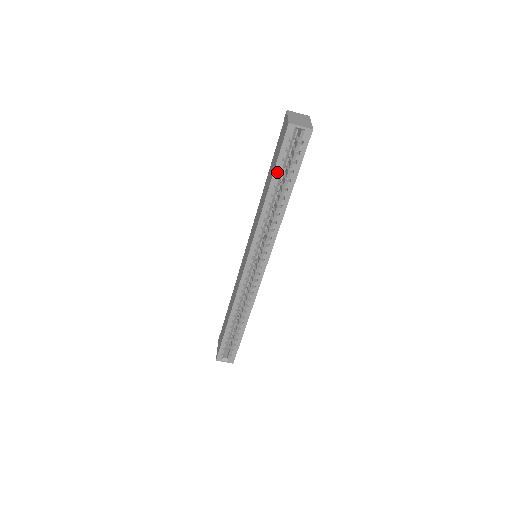
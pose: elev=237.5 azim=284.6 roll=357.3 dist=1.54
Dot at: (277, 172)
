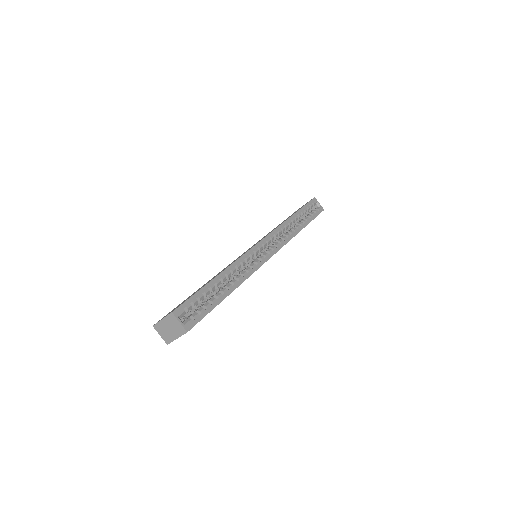
Dot at: (302, 210)
